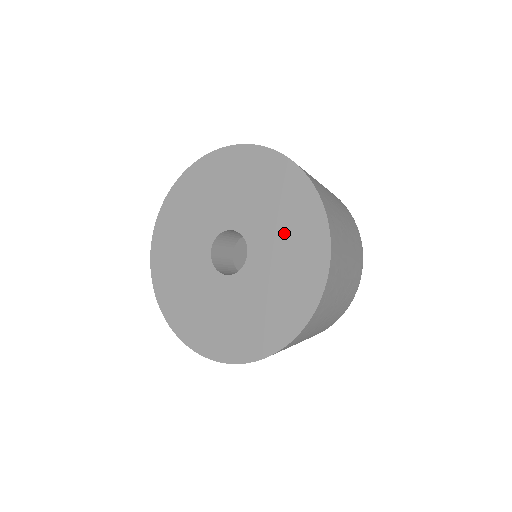
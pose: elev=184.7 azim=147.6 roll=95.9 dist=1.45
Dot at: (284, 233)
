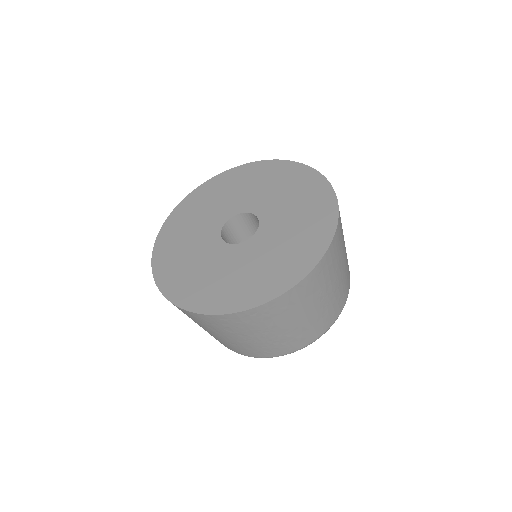
Dot at: (282, 249)
